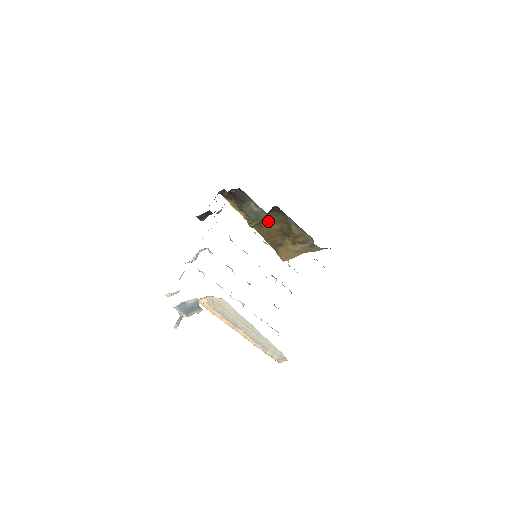
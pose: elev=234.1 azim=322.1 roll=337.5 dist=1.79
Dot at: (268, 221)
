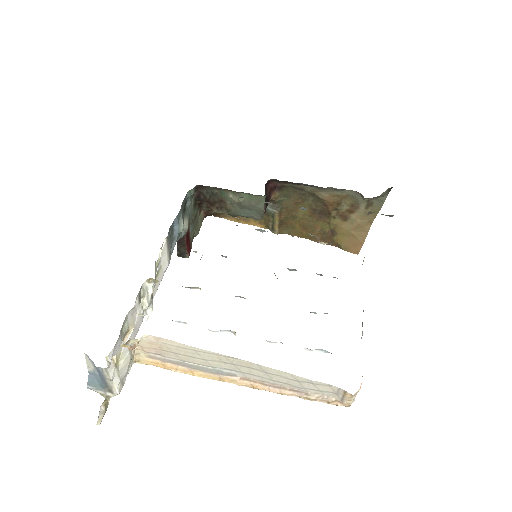
Dot at: (288, 211)
